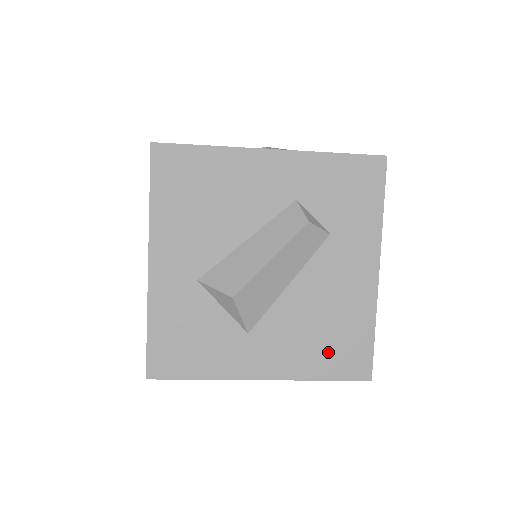
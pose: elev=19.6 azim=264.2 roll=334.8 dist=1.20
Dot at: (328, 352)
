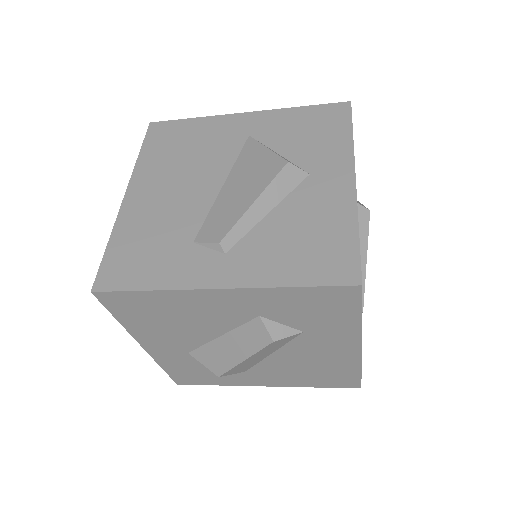
Dot at: (318, 378)
